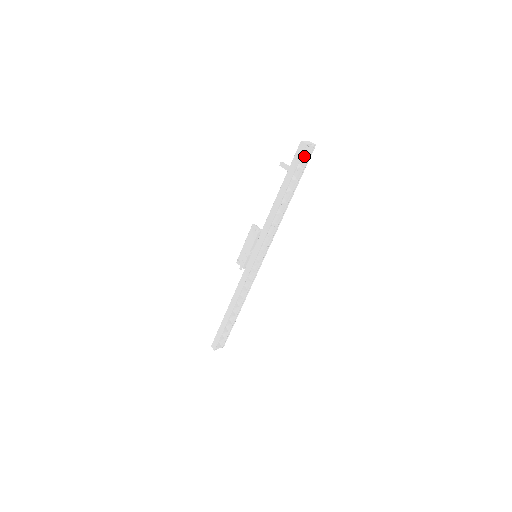
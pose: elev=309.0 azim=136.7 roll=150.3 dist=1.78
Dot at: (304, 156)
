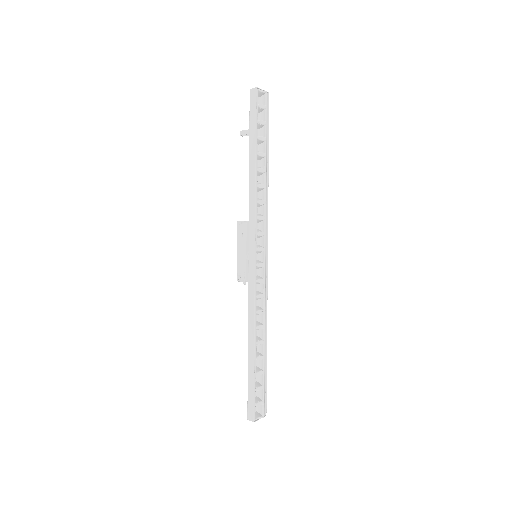
Dot at: (260, 105)
